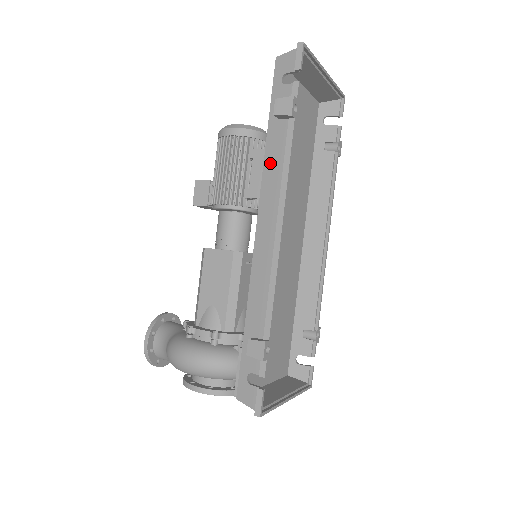
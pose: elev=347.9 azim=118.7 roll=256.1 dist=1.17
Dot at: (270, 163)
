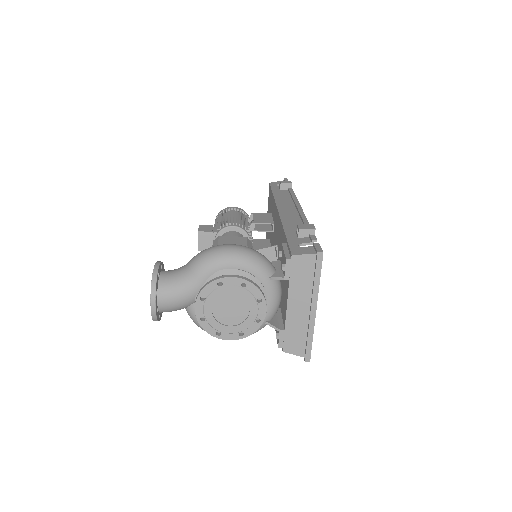
Dot at: (279, 197)
